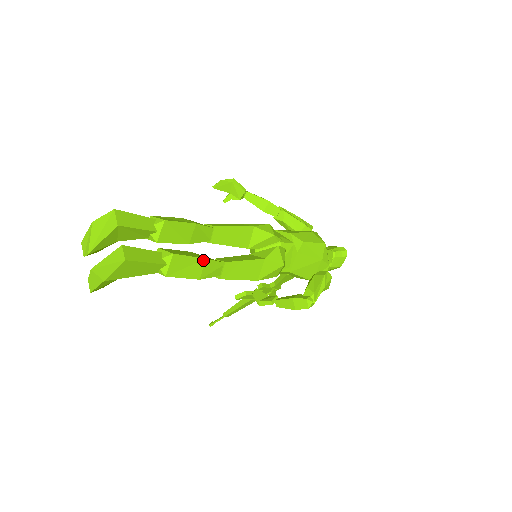
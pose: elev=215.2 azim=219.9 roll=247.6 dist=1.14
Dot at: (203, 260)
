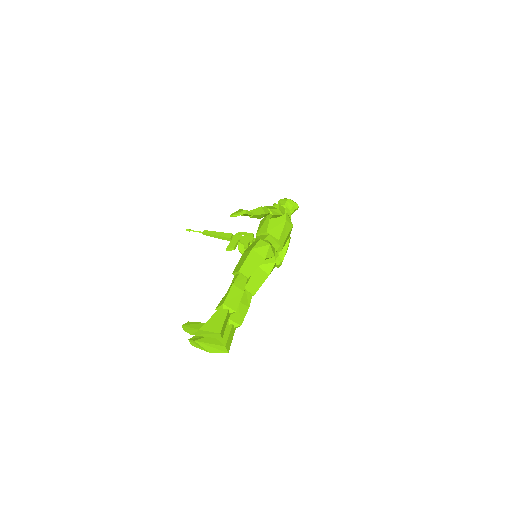
Dot at: occluded
